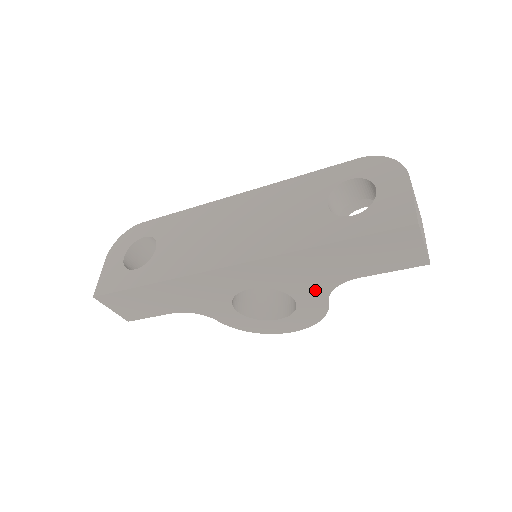
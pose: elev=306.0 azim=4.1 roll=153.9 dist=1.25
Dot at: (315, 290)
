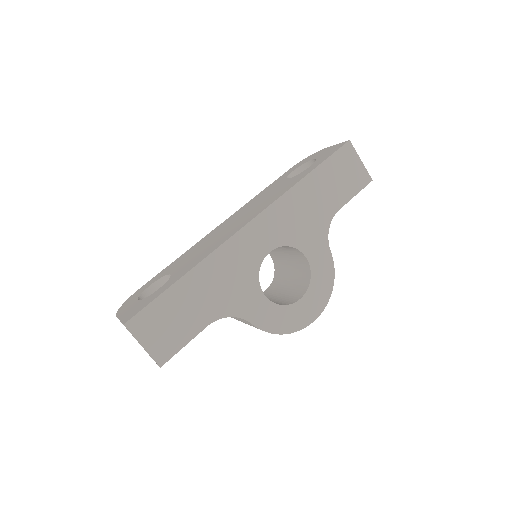
Dot at: (317, 237)
